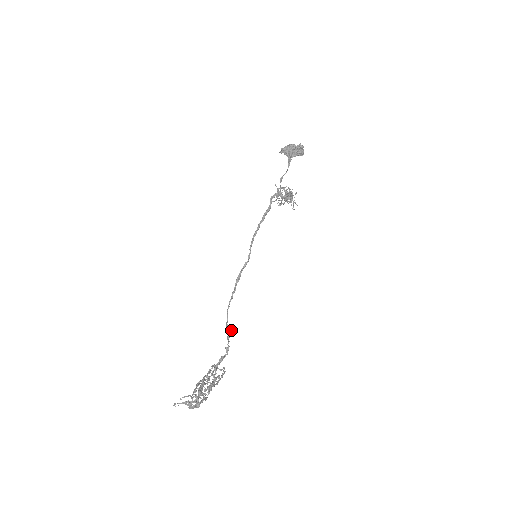
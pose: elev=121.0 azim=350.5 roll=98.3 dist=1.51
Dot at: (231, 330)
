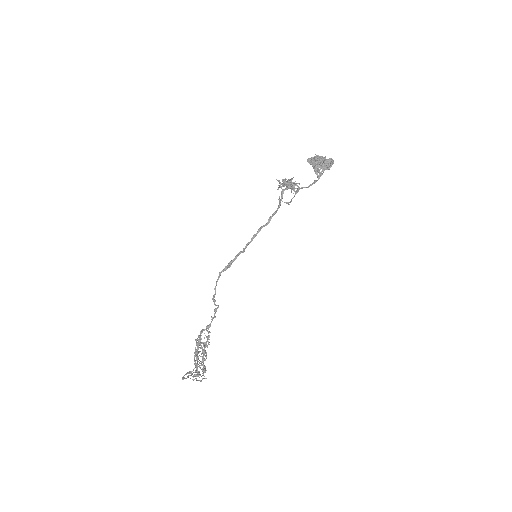
Dot at: occluded
